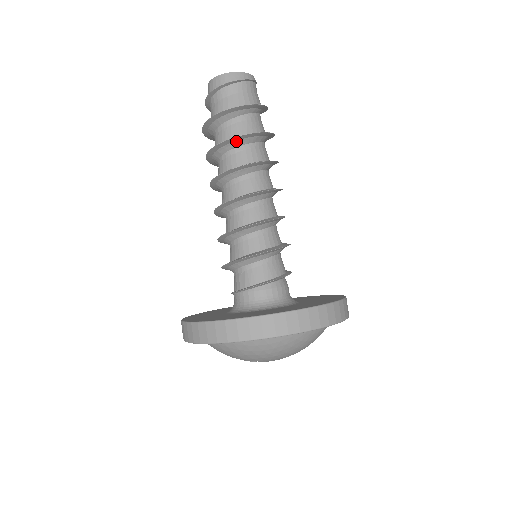
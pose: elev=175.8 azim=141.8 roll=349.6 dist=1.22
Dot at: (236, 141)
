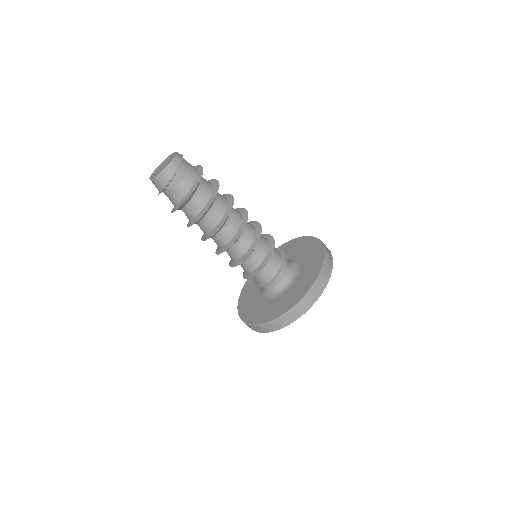
Dot at: (214, 199)
